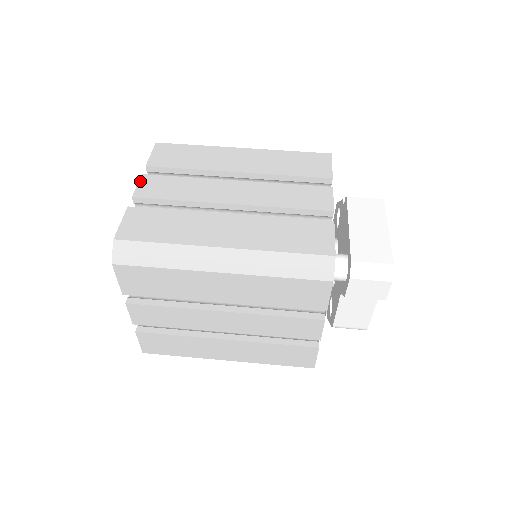
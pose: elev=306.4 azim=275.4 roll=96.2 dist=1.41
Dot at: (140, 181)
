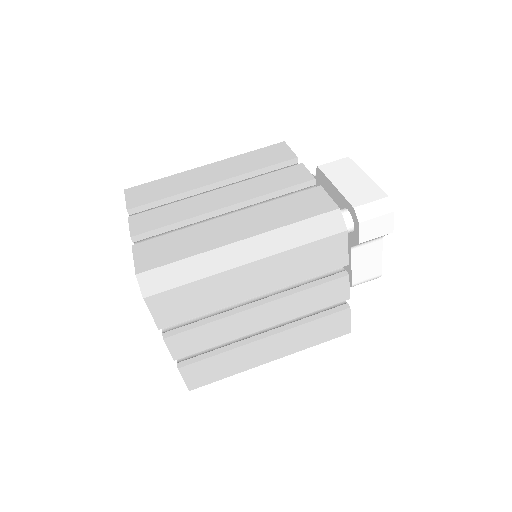
Dot at: (130, 223)
